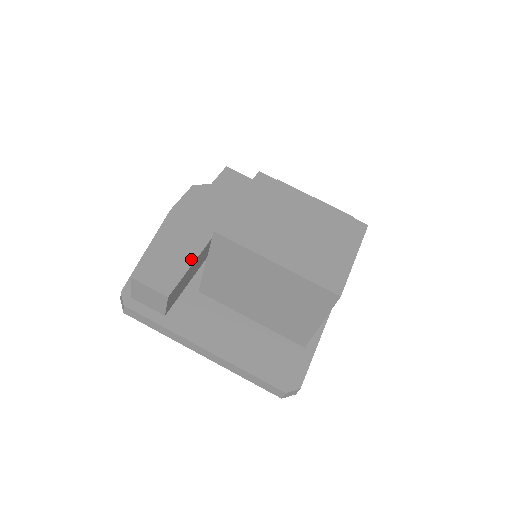
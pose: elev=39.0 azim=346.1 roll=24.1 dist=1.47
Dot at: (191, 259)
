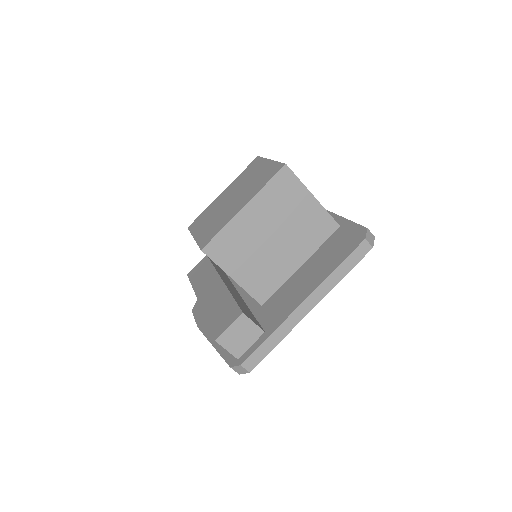
Dot at: (228, 297)
